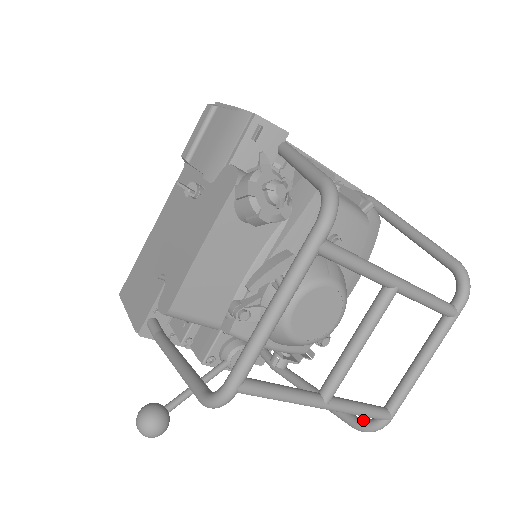
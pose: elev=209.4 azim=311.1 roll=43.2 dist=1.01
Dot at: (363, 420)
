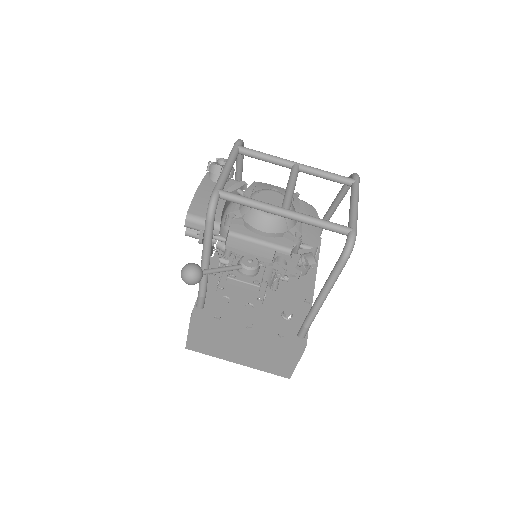
Dot at: (344, 249)
